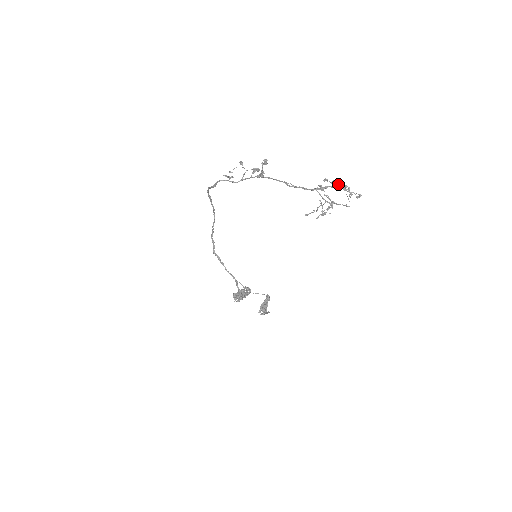
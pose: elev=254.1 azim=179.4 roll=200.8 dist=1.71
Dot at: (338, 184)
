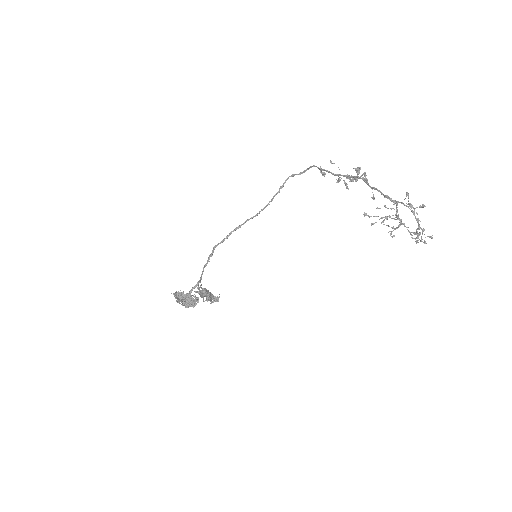
Dot at: (424, 206)
